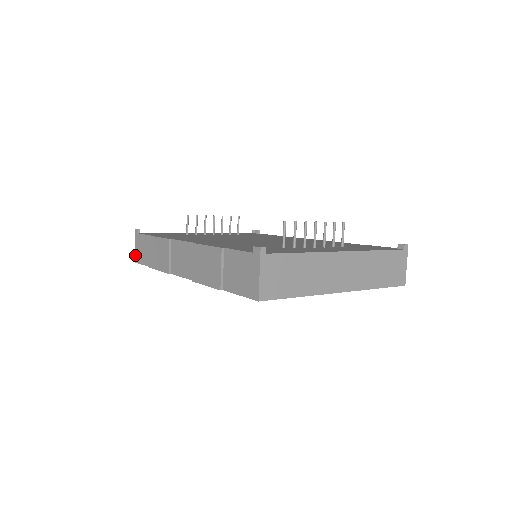
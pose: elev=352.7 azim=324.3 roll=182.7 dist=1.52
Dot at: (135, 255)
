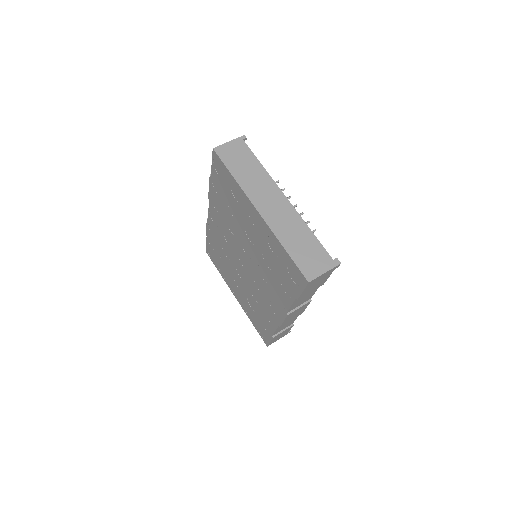
Dot at: occluded
